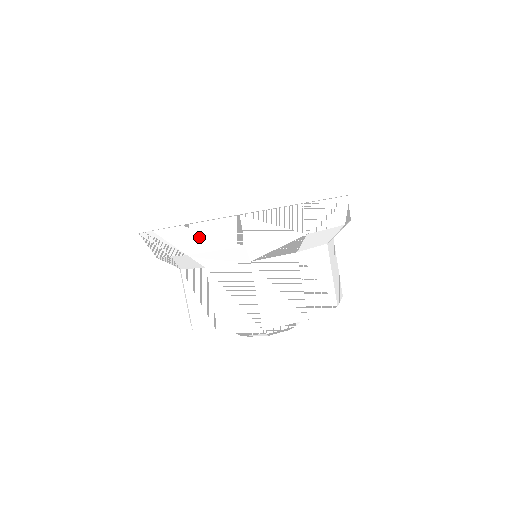
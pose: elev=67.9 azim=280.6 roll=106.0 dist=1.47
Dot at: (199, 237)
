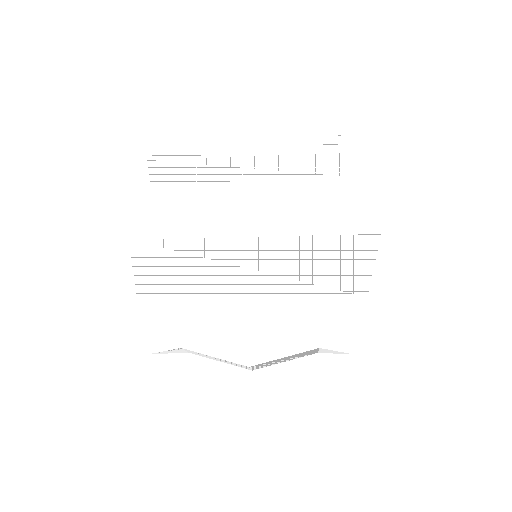
Dot at: (202, 355)
